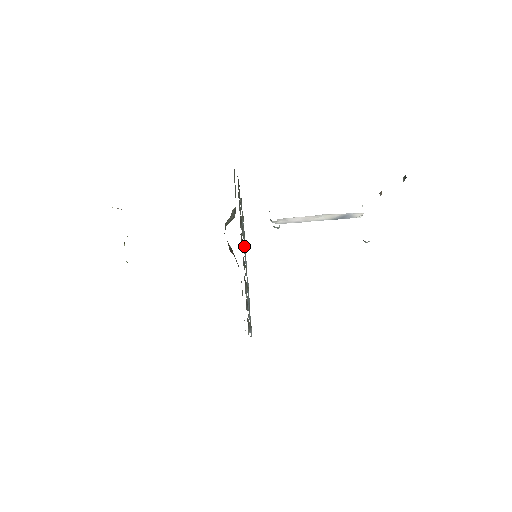
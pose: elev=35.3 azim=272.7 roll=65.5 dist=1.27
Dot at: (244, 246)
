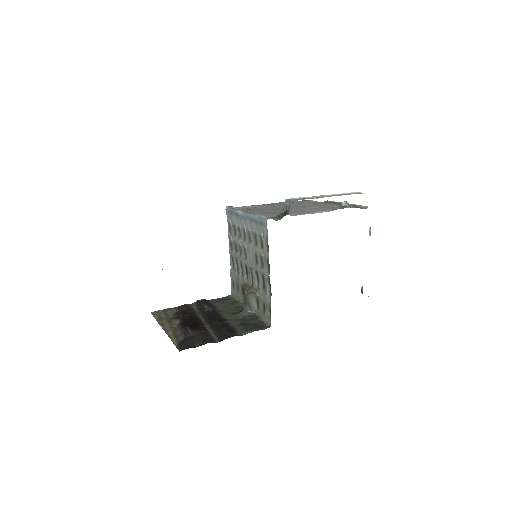
Dot at: (251, 222)
